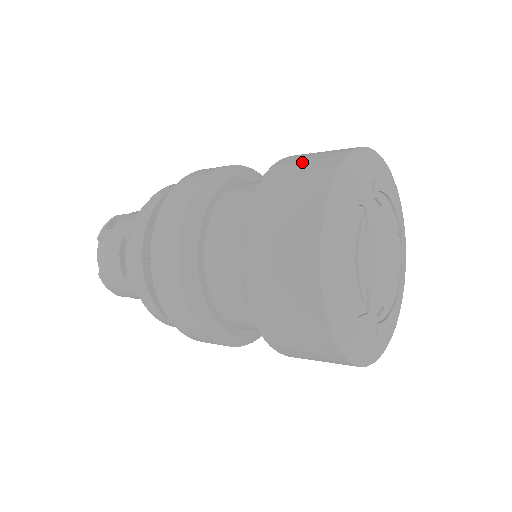
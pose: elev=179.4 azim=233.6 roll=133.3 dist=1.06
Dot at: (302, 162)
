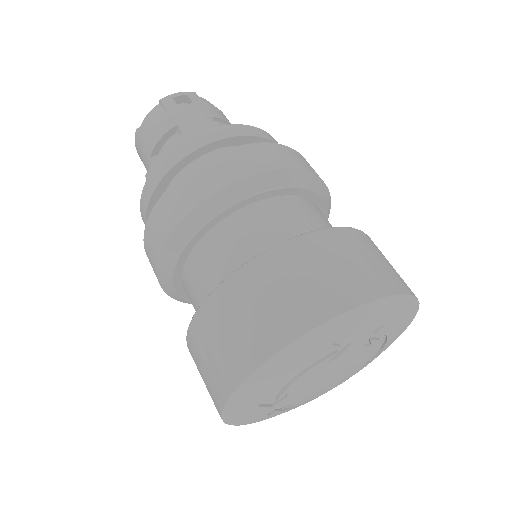
Dot at: (345, 258)
